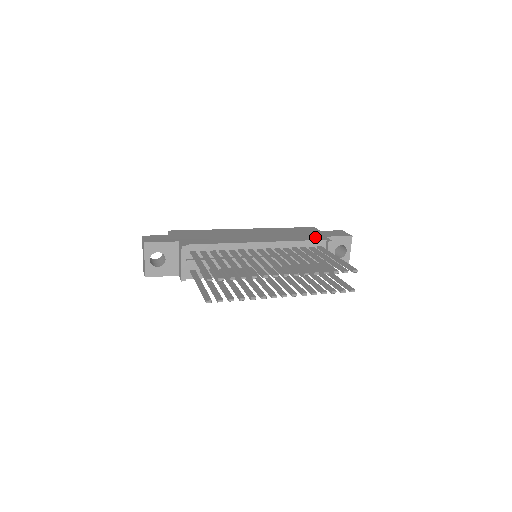
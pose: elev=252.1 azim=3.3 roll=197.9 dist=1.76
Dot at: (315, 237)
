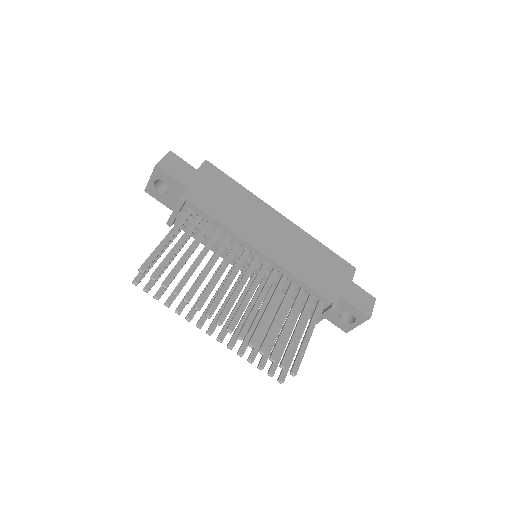
Dot at: (328, 289)
